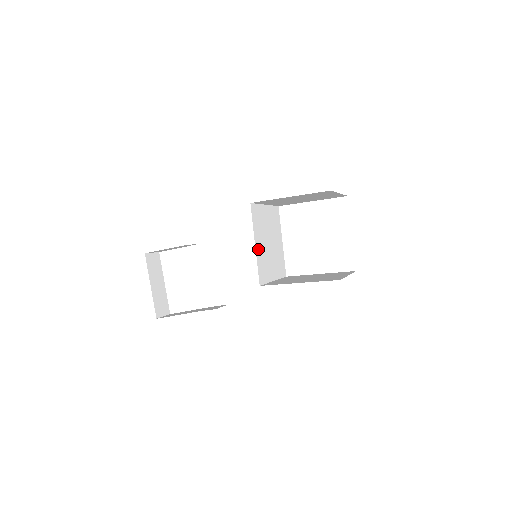
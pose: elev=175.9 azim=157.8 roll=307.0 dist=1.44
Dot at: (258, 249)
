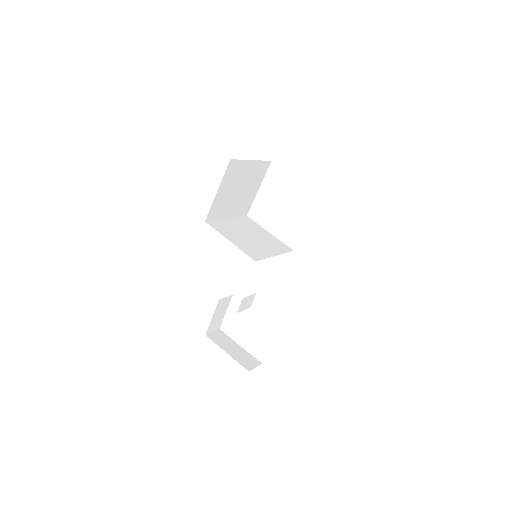
Dot at: (236, 243)
